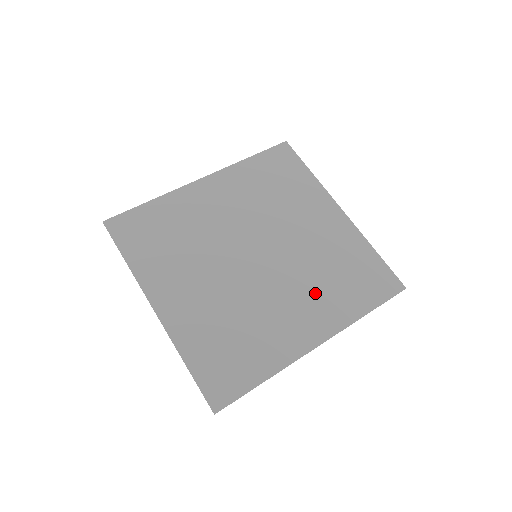
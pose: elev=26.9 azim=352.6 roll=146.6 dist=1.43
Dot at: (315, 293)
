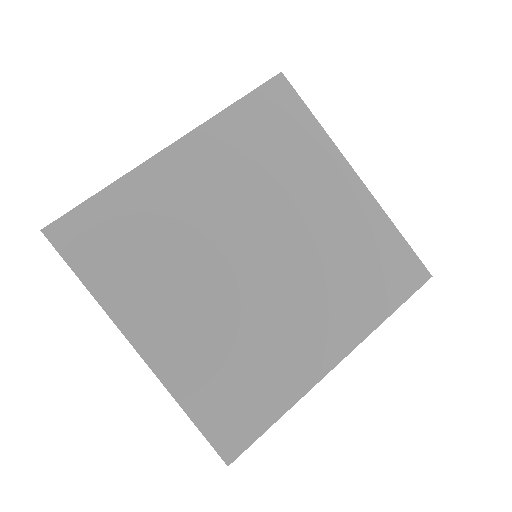
Dot at: (331, 298)
